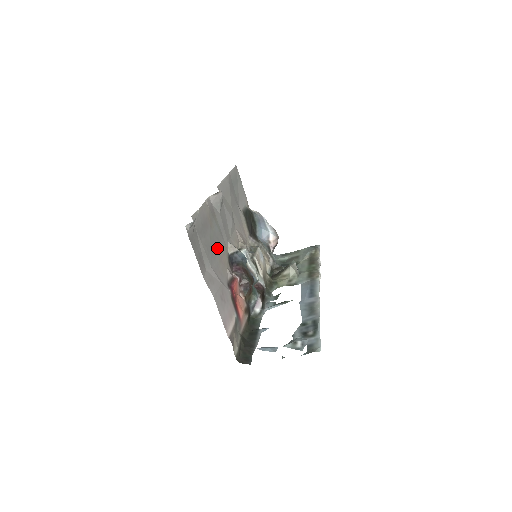
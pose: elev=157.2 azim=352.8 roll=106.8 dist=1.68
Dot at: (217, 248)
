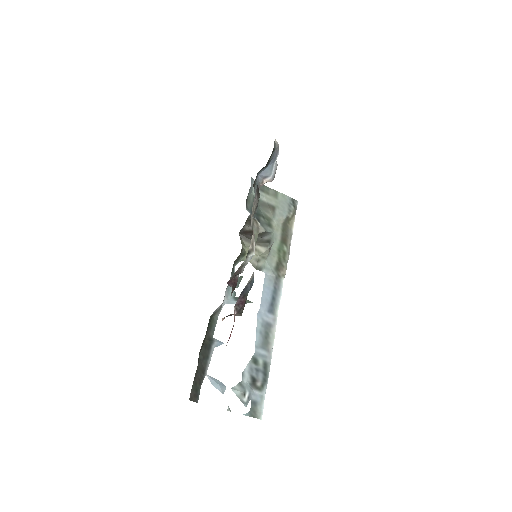
Dot at: occluded
